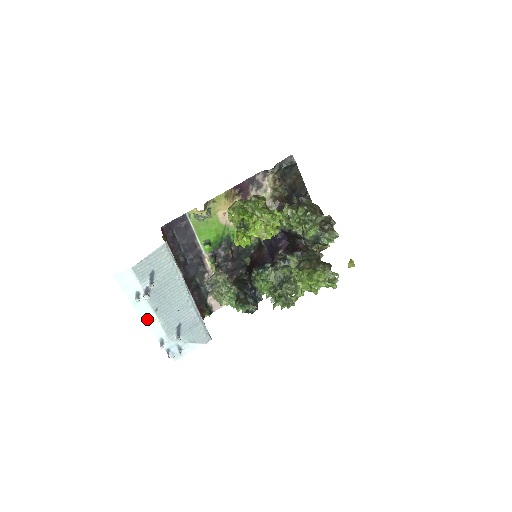
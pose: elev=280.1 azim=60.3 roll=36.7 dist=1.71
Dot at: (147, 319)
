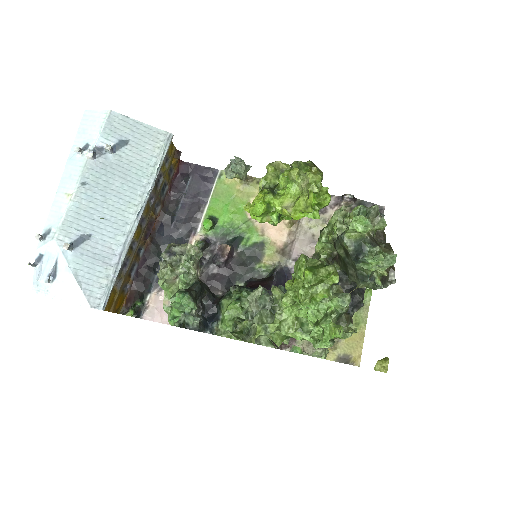
Dot at: (62, 190)
